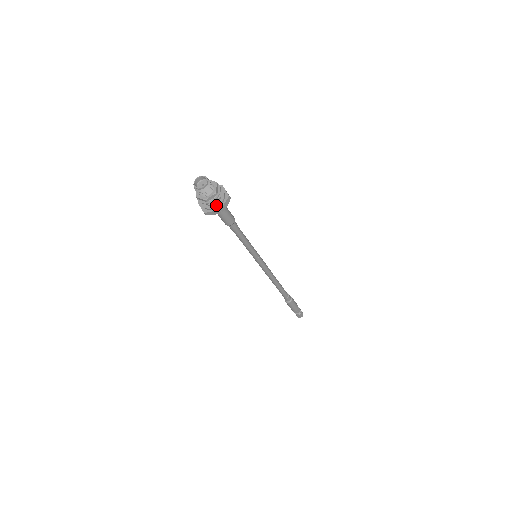
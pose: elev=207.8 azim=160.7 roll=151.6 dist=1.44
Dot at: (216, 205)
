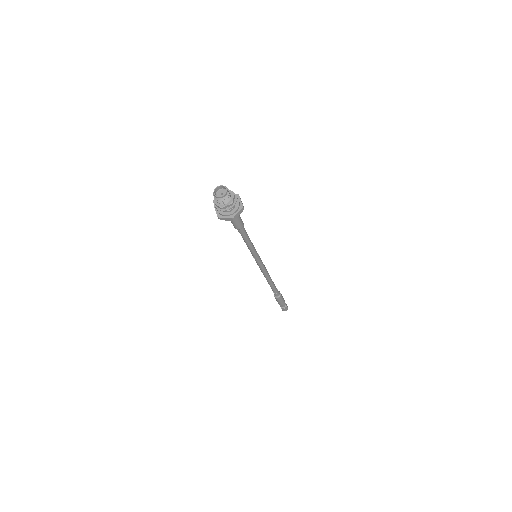
Dot at: (230, 213)
